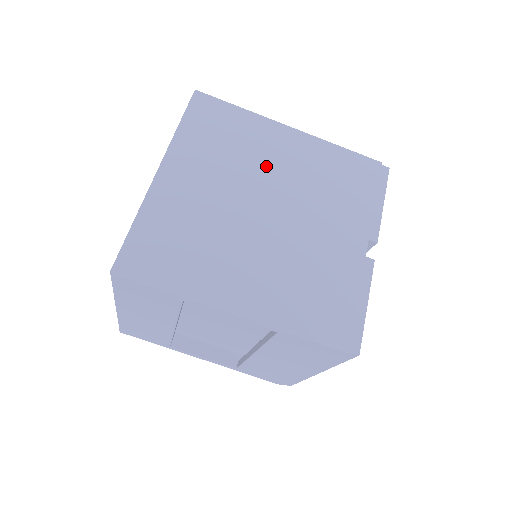
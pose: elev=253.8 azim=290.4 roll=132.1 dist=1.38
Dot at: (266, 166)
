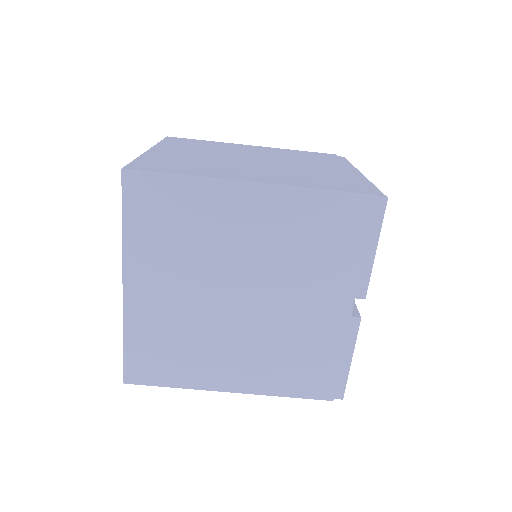
Dot at: (230, 248)
